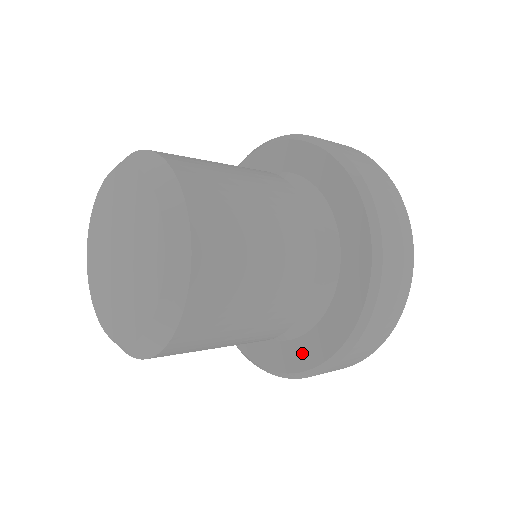
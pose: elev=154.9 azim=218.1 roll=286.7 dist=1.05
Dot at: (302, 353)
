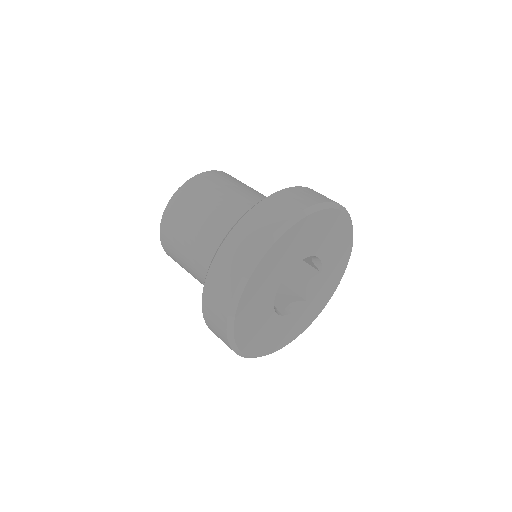
Dot at: occluded
